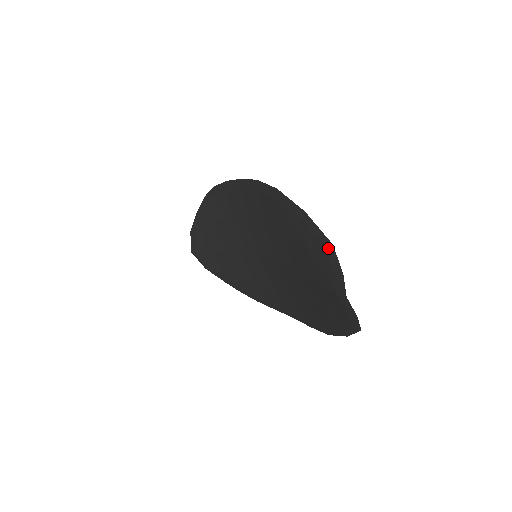
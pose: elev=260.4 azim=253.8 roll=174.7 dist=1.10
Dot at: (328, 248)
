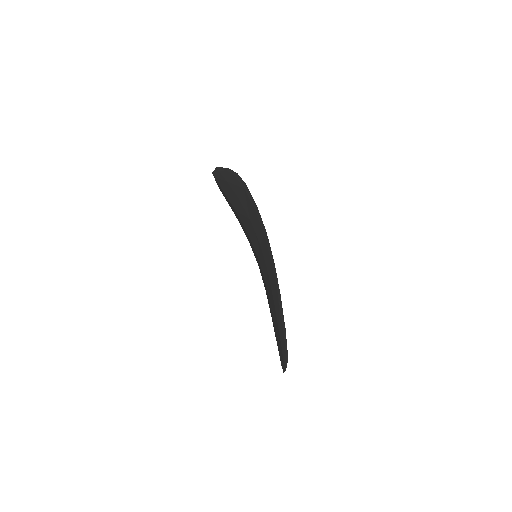
Dot at: (286, 357)
